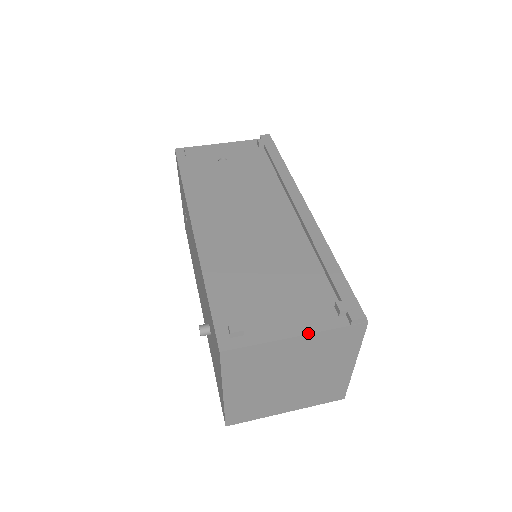
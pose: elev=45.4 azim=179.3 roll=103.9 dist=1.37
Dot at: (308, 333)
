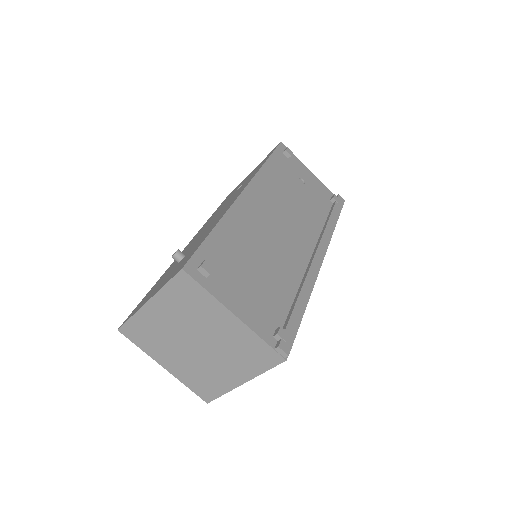
Dot at: (245, 322)
